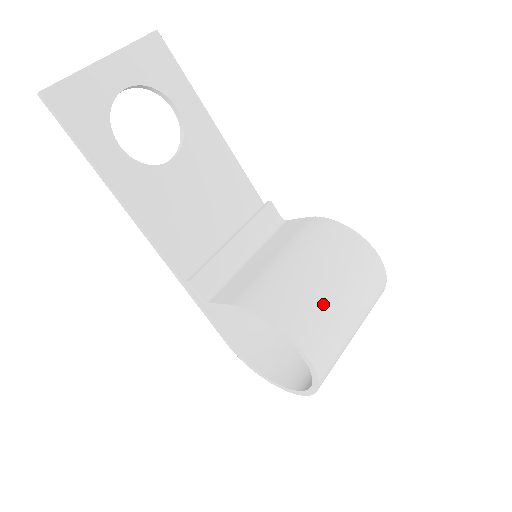
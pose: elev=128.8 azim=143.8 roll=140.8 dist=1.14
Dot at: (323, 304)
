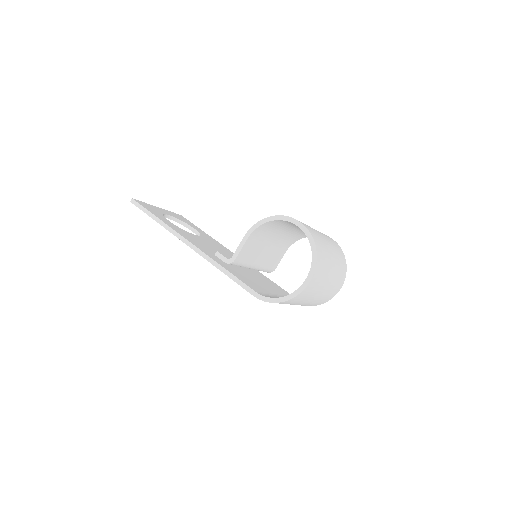
Dot at: occluded
